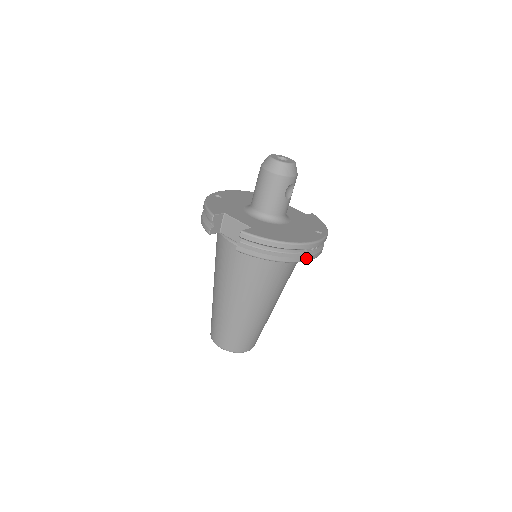
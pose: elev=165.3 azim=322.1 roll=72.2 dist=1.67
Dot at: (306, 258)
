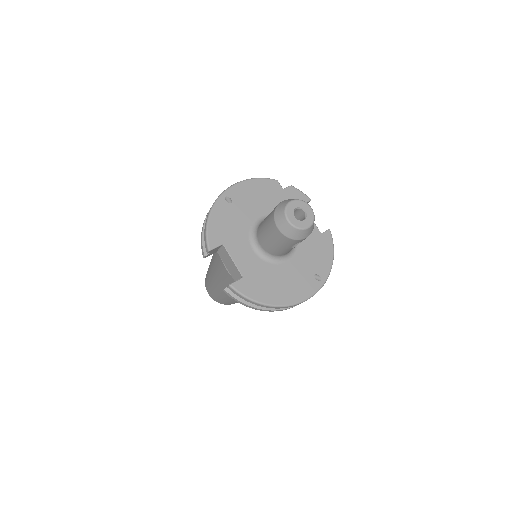
Dot at: (292, 307)
